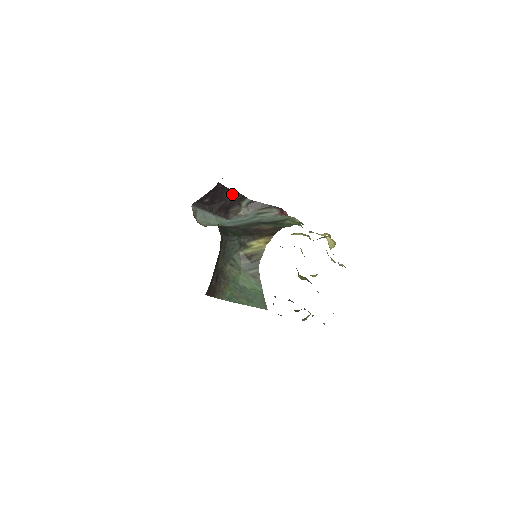
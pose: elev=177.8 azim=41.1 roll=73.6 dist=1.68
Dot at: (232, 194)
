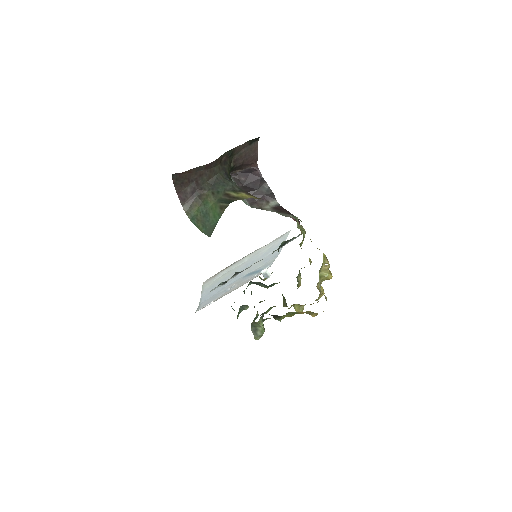
Dot at: (265, 187)
